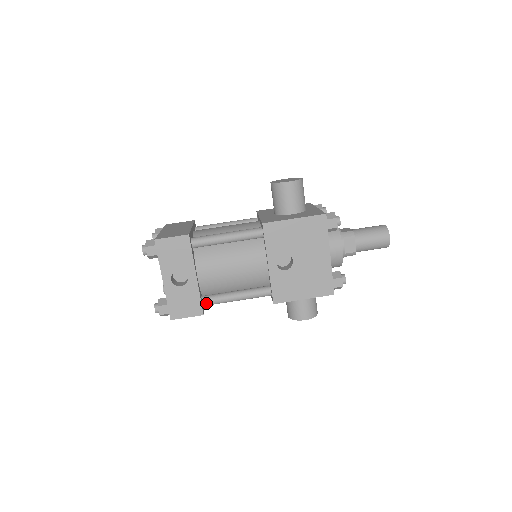
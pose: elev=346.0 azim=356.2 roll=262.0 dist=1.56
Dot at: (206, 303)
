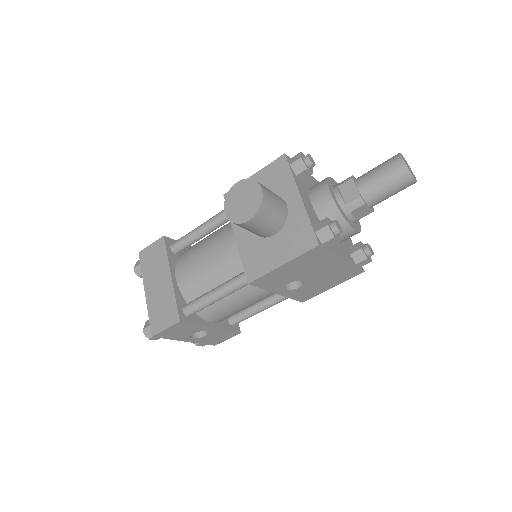
Dot at: occluded
